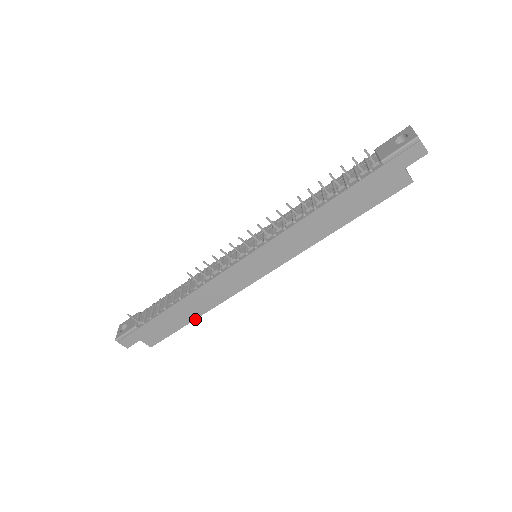
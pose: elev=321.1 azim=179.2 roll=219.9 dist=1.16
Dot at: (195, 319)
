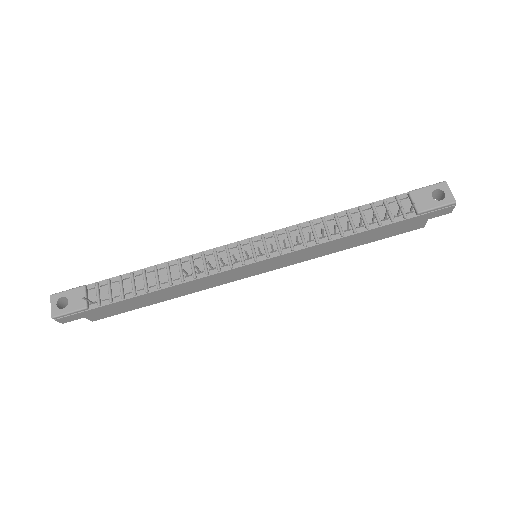
Dot at: (162, 301)
